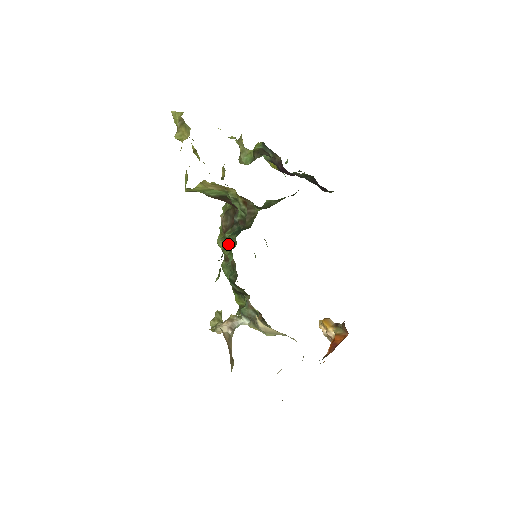
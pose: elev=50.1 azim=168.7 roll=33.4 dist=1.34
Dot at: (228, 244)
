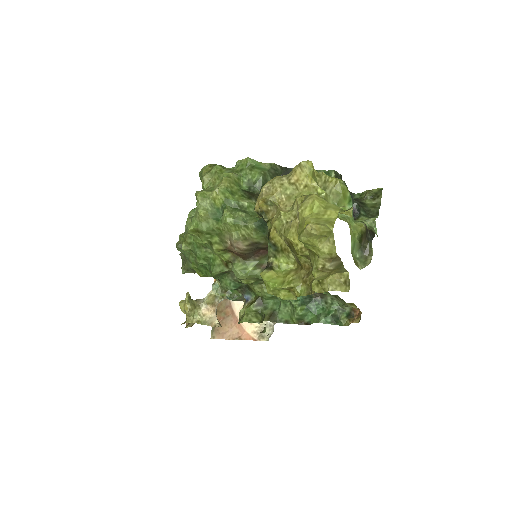
Dot at: (283, 301)
